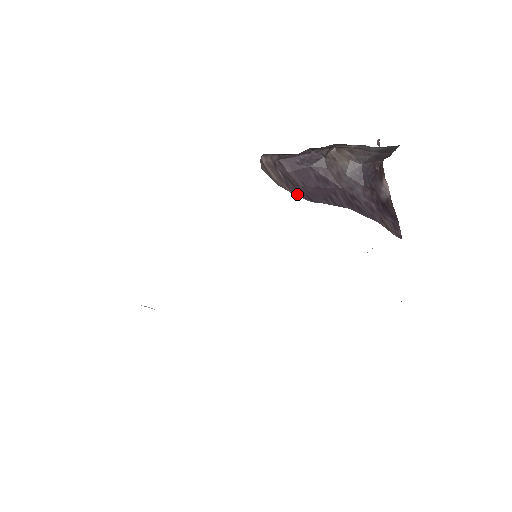
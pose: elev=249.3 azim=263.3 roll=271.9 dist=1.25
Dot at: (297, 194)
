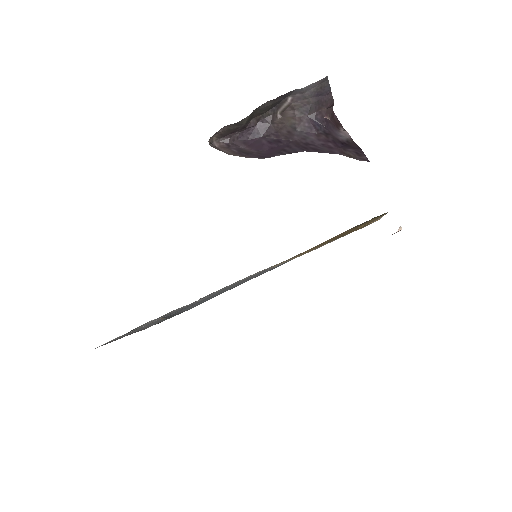
Dot at: (251, 157)
